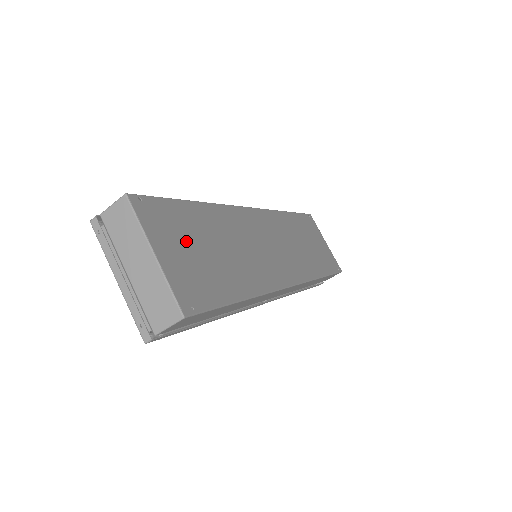
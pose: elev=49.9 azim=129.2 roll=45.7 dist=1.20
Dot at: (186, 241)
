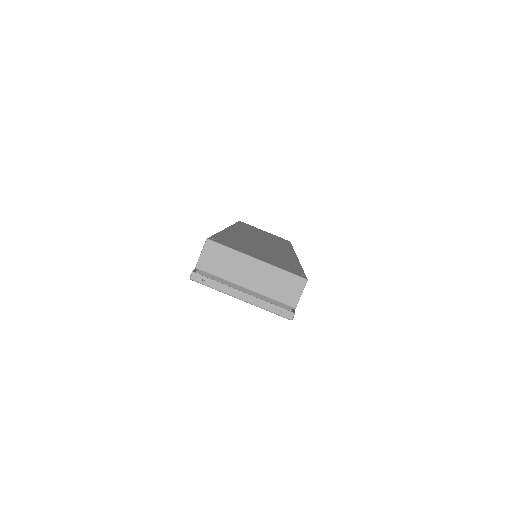
Dot at: (250, 250)
